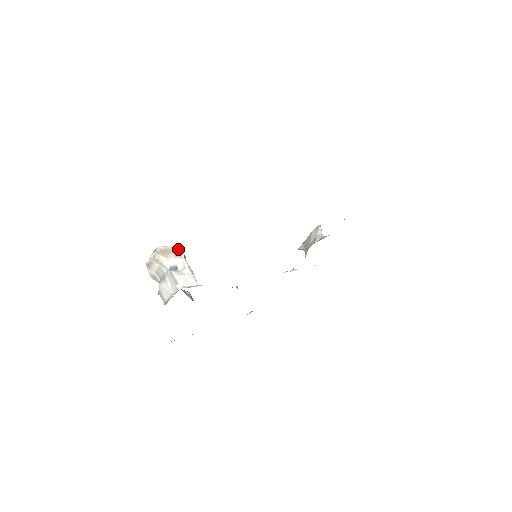
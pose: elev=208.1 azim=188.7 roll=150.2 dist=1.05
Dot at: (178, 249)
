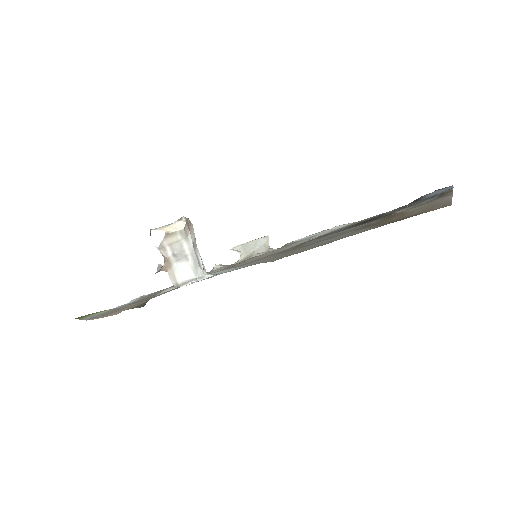
Dot at: (190, 224)
